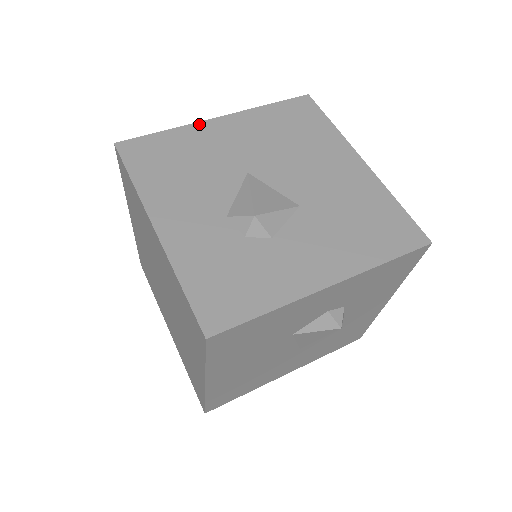
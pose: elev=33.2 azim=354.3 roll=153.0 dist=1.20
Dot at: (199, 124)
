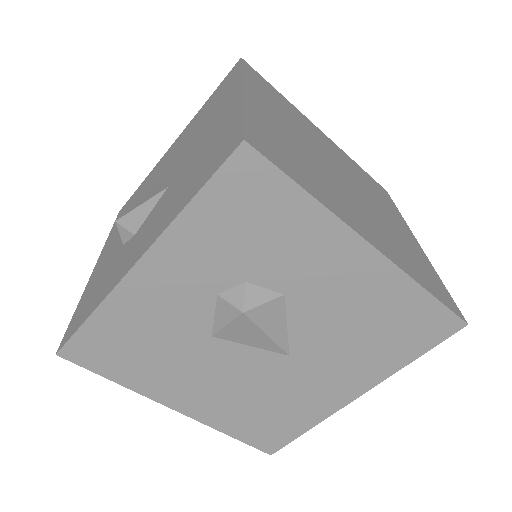
Dot at: (161, 159)
